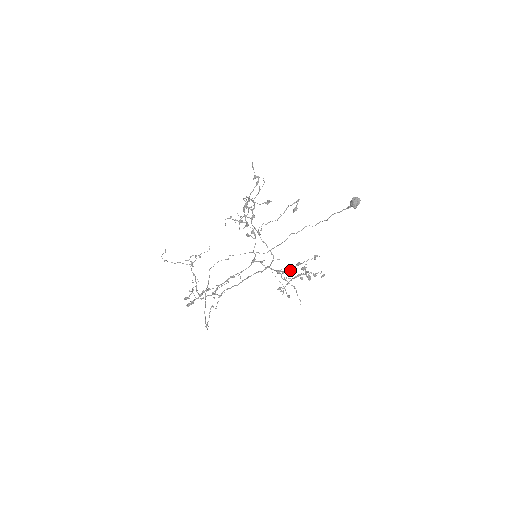
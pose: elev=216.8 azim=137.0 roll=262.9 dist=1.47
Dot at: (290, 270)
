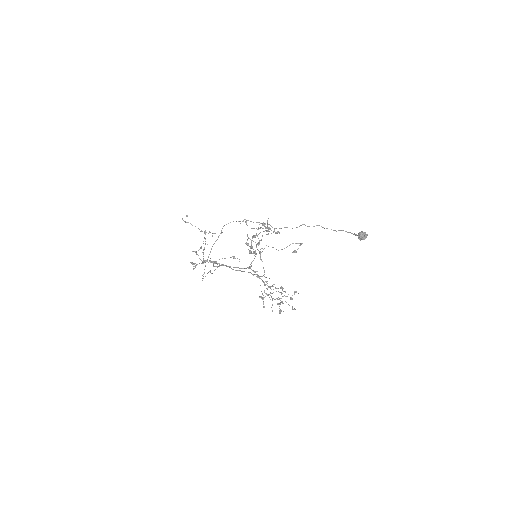
Dot at: (273, 289)
